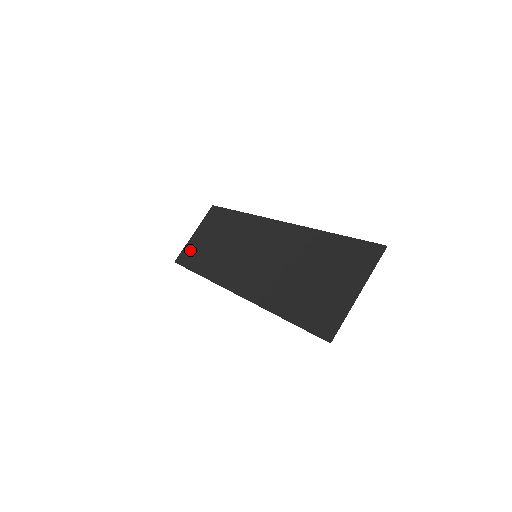
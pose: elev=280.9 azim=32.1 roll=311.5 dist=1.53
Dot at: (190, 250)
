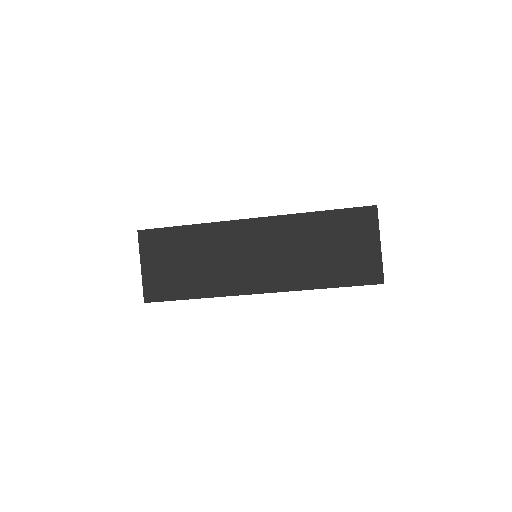
Dot at: (156, 284)
